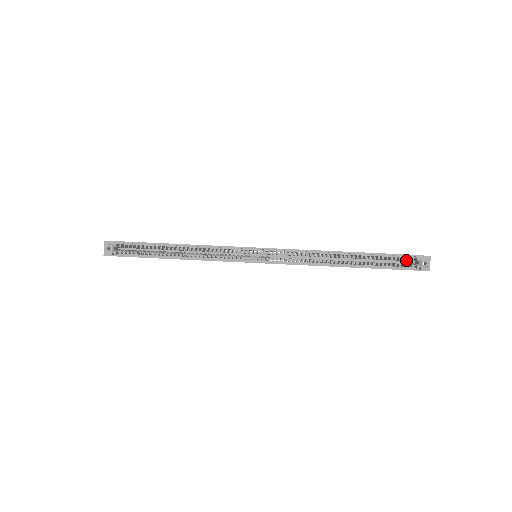
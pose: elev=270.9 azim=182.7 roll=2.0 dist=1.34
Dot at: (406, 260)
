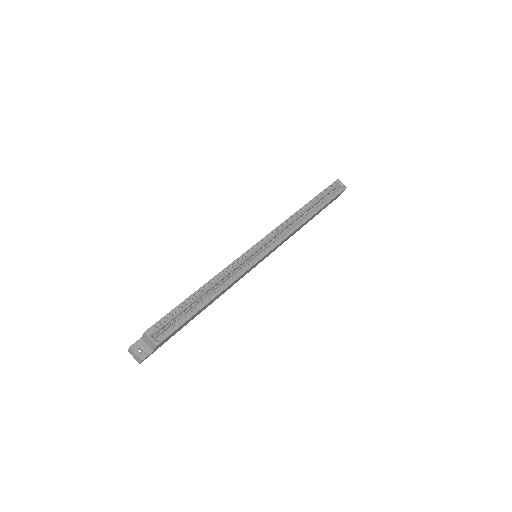
Dot at: (332, 190)
